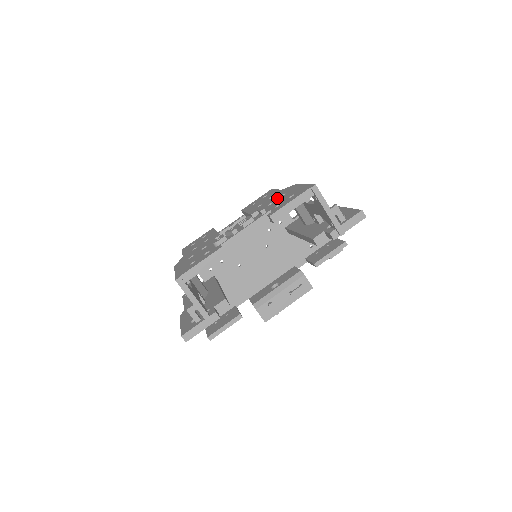
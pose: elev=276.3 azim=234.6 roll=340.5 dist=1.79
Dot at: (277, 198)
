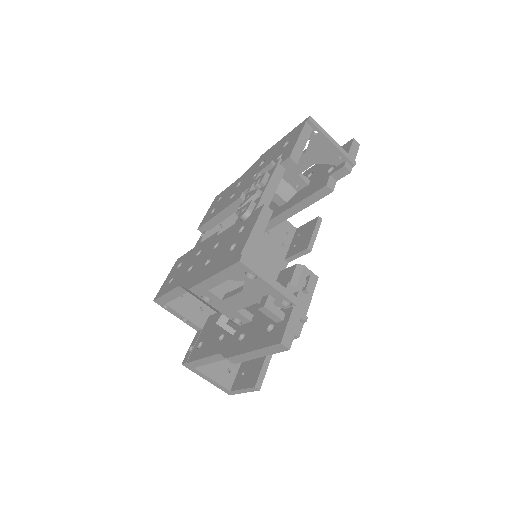
Dot at: (257, 169)
